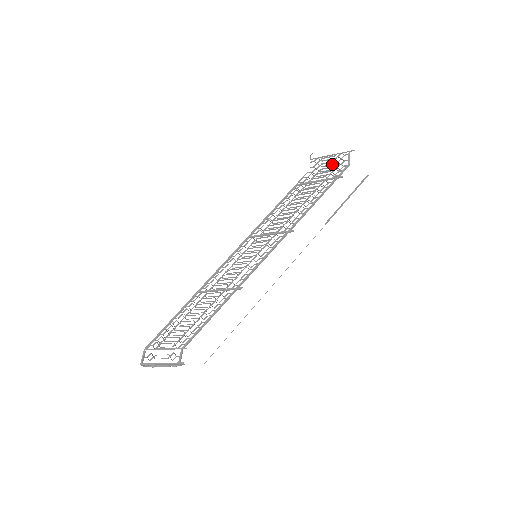
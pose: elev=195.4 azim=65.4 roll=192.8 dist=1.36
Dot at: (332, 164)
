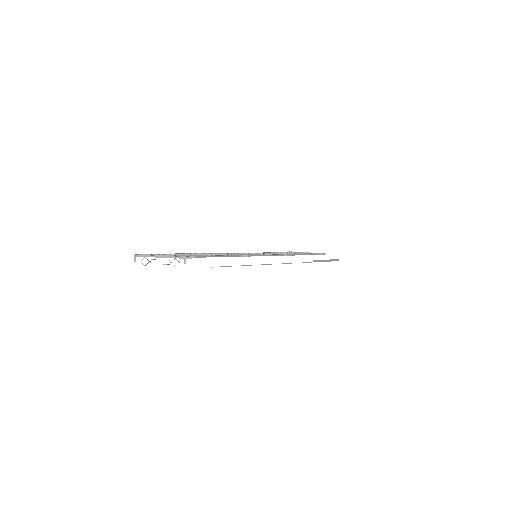
Dot at: occluded
